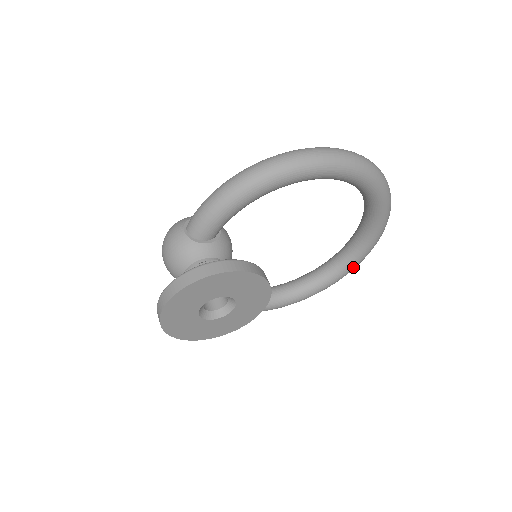
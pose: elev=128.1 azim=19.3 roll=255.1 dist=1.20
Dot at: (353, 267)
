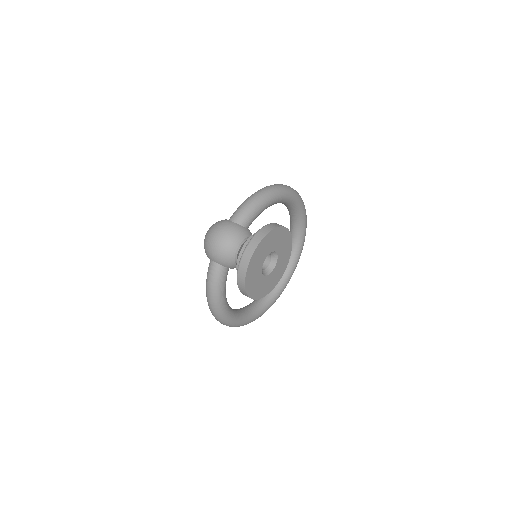
Dot at: (281, 292)
